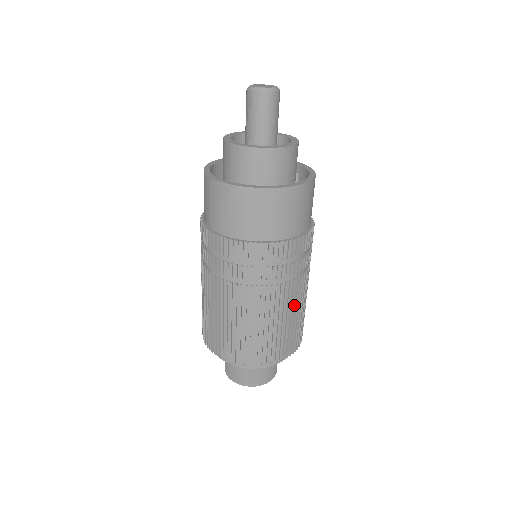
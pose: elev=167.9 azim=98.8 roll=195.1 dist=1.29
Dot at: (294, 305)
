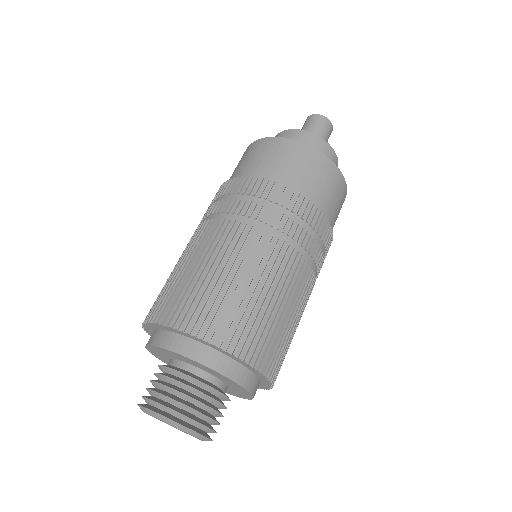
Dot at: (302, 313)
